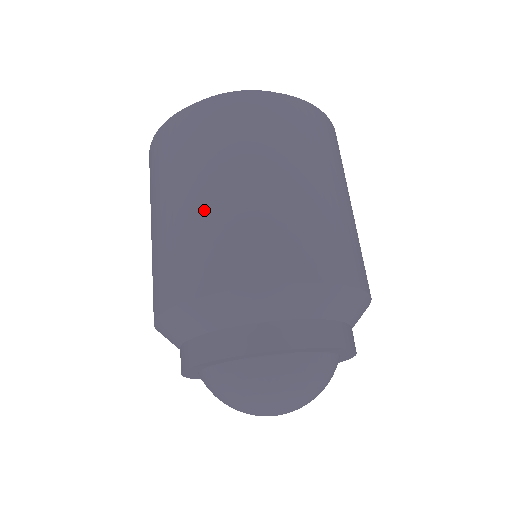
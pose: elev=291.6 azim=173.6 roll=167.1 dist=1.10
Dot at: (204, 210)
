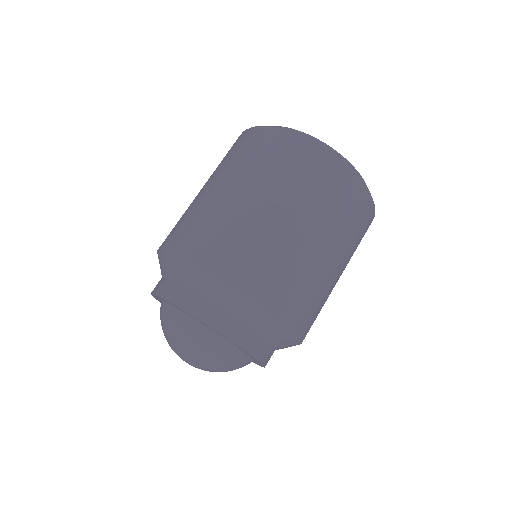
Dot at: (286, 237)
